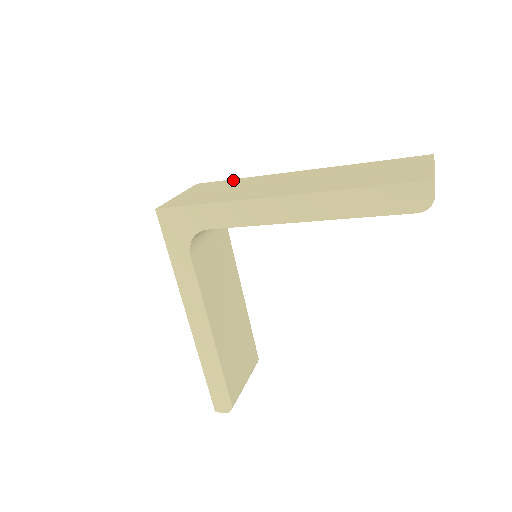
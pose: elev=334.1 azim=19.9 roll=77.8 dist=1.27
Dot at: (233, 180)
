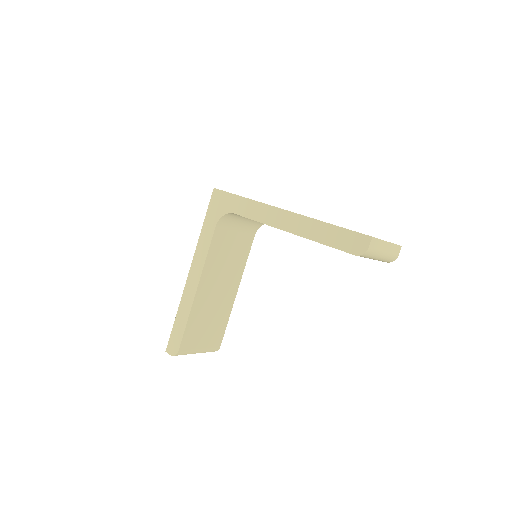
Dot at: occluded
